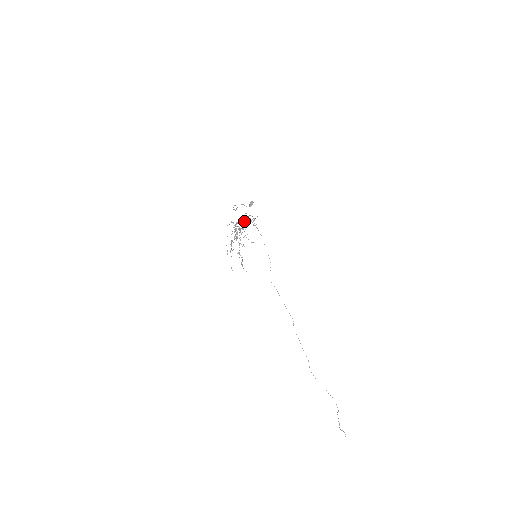
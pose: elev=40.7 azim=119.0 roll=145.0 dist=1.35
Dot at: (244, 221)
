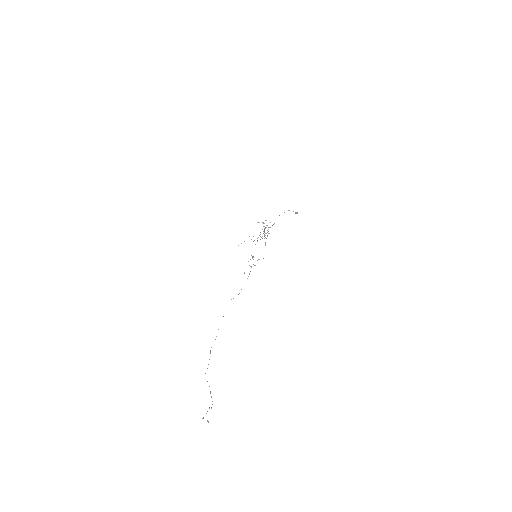
Dot at: (266, 238)
